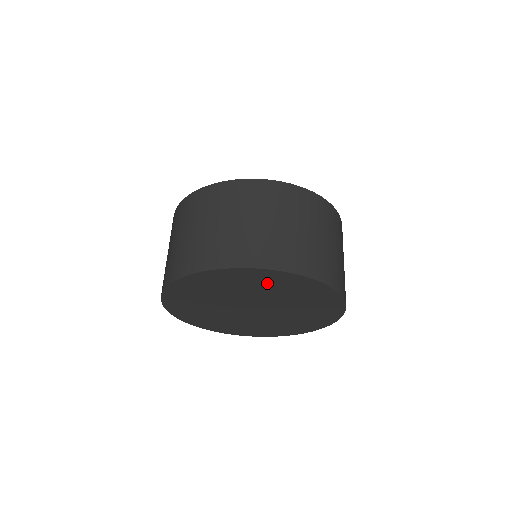
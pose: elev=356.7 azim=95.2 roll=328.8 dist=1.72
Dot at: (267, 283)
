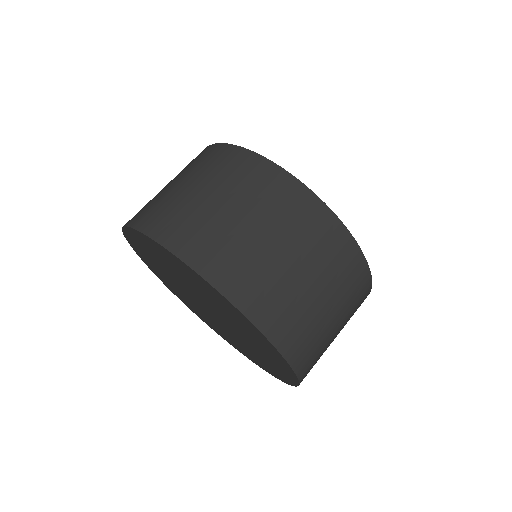
Dot at: (164, 258)
